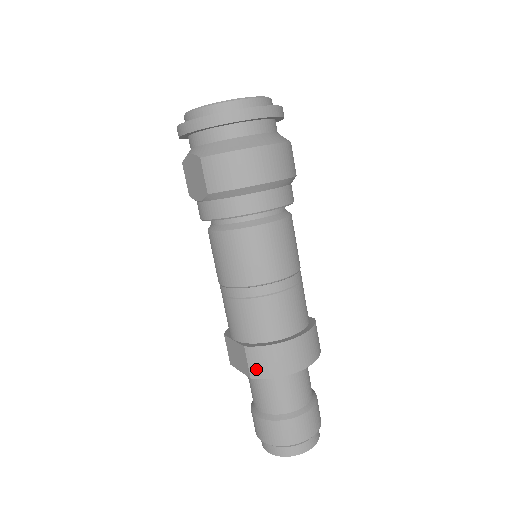
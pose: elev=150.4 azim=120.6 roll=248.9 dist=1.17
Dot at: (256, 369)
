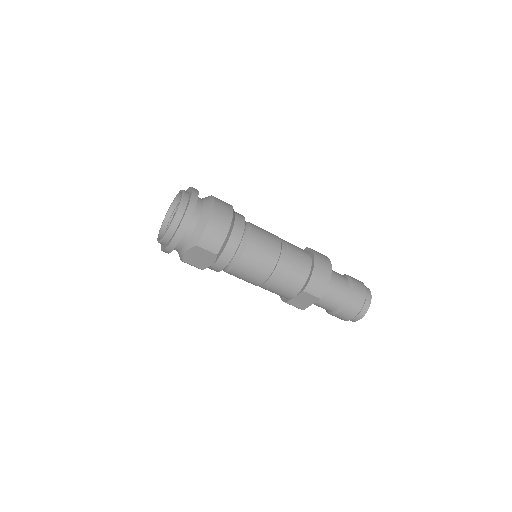
Dot at: (318, 292)
